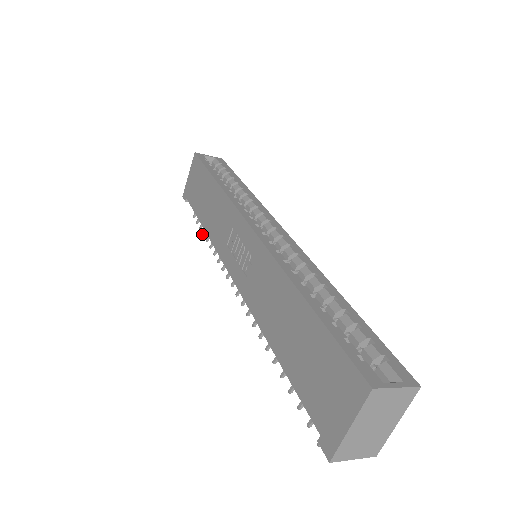
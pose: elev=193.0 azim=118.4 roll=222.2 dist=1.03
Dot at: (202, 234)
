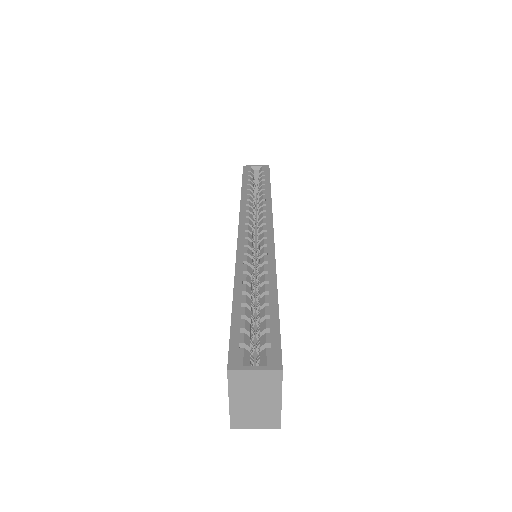
Dot at: occluded
